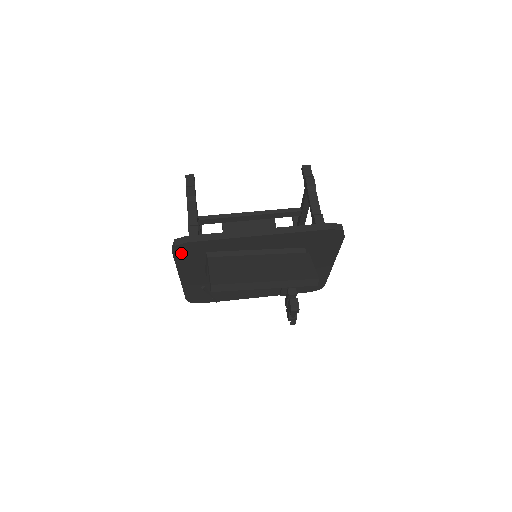
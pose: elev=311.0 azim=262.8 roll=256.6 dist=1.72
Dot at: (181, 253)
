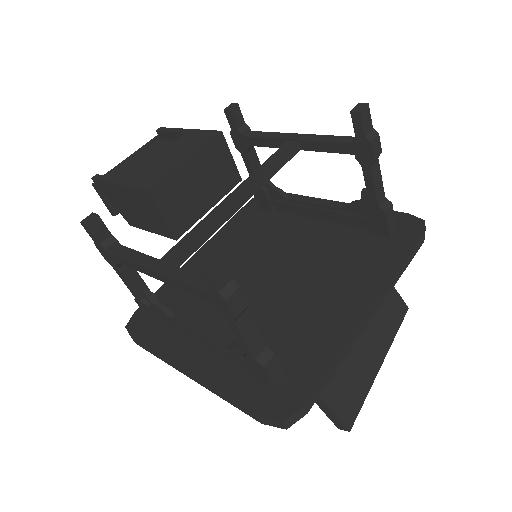
Dot at: occluded
